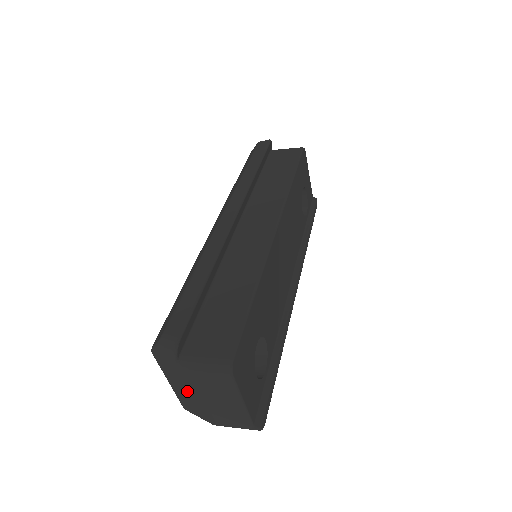
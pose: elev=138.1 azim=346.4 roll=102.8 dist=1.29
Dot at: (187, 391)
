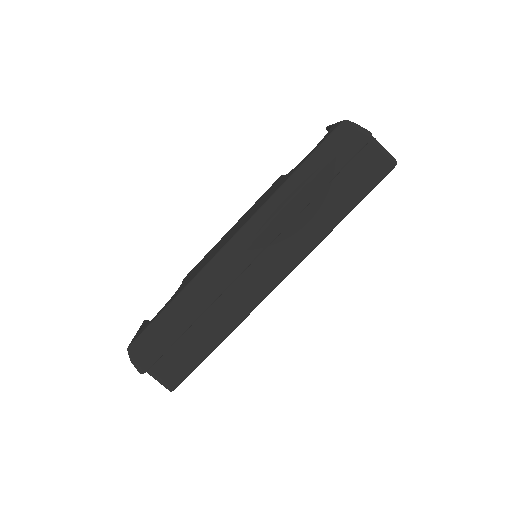
Dot at: occluded
